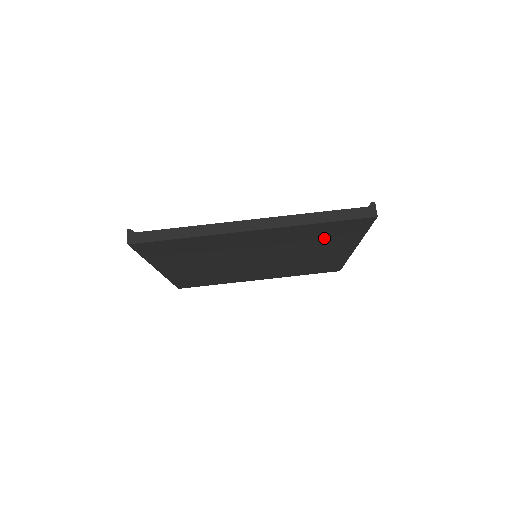
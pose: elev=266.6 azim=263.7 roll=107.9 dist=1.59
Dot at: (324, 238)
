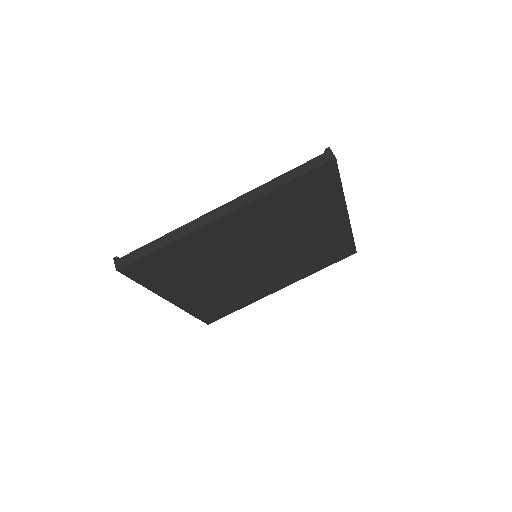
Dot at: (304, 206)
